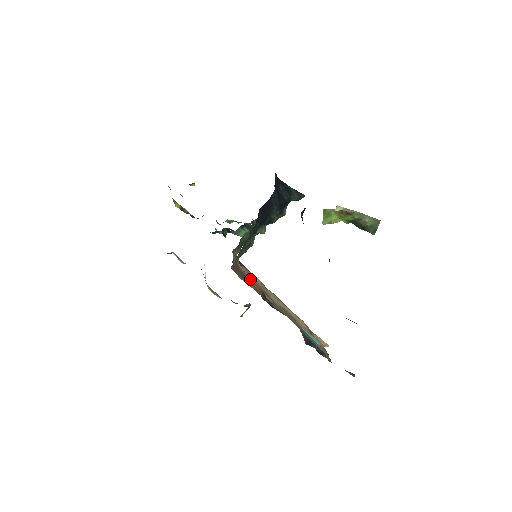
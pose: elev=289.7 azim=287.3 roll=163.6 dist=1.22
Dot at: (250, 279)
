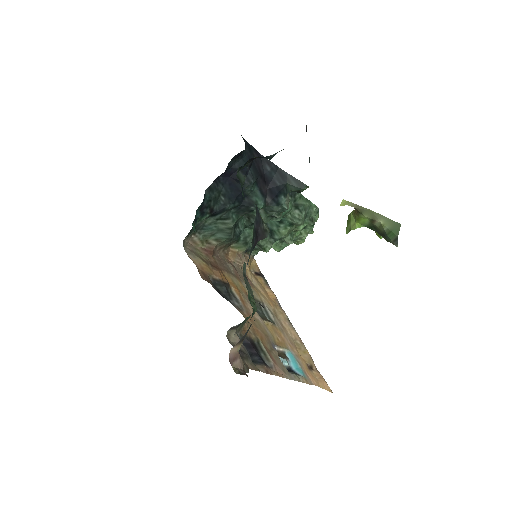
Dot at: (232, 274)
